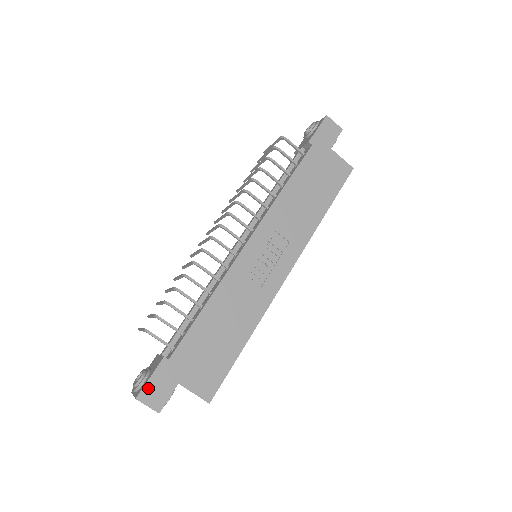
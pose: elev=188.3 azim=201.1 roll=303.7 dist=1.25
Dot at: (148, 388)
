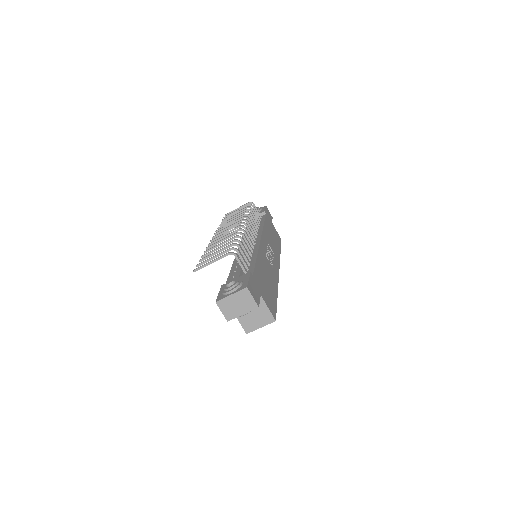
Dot at: (250, 285)
